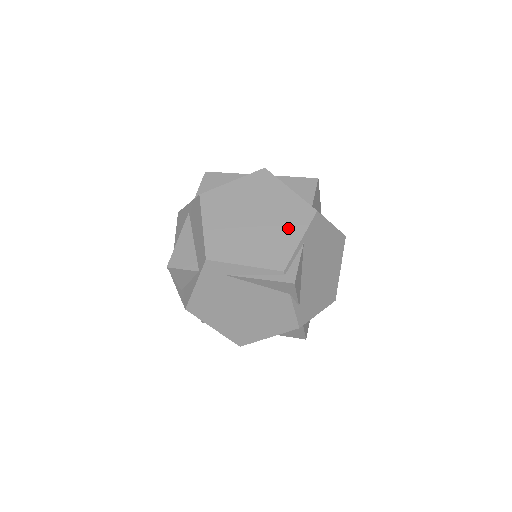
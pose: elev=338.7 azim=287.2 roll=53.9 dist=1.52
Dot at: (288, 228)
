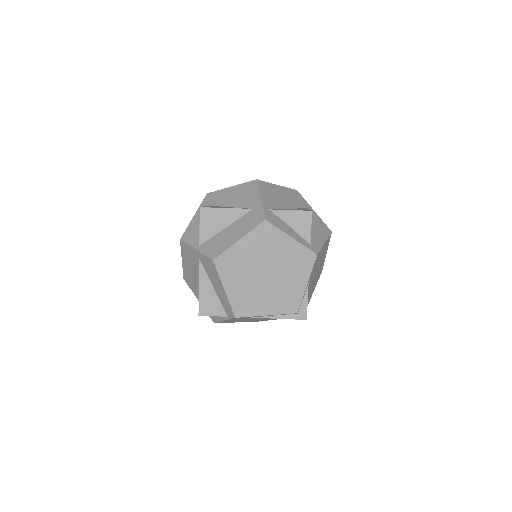
Dot at: (295, 276)
